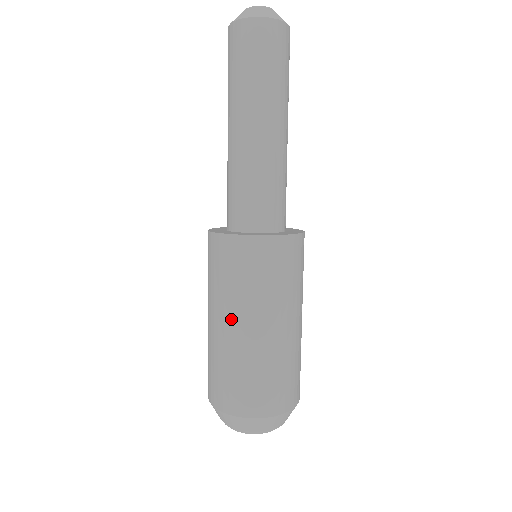
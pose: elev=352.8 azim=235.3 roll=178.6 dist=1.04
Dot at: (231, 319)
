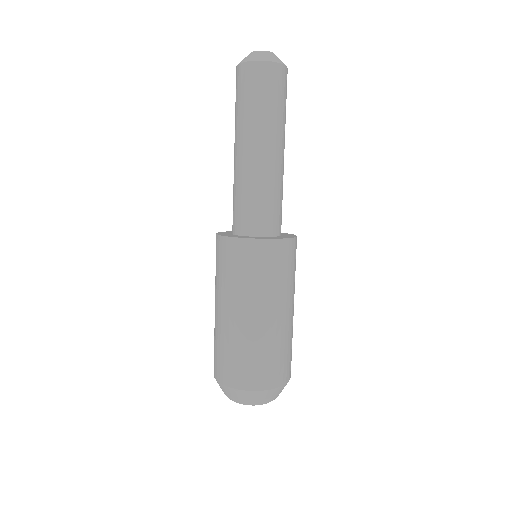
Dot at: (217, 302)
